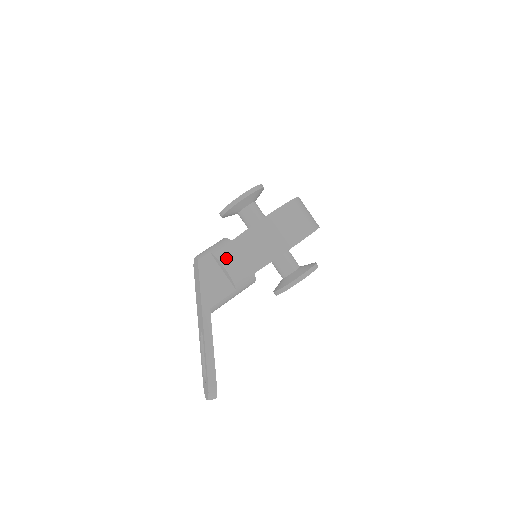
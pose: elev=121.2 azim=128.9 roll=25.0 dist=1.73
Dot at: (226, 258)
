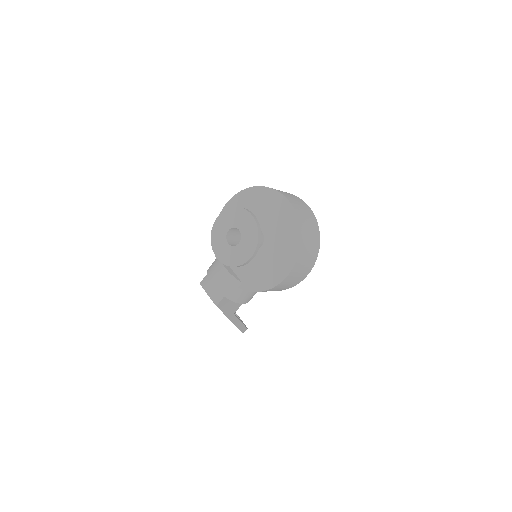
Dot at: (242, 299)
